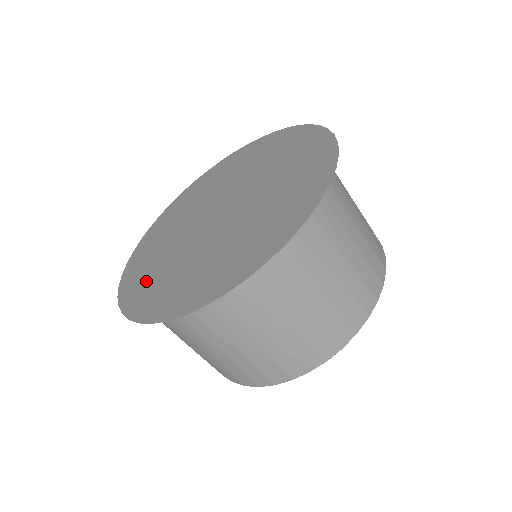
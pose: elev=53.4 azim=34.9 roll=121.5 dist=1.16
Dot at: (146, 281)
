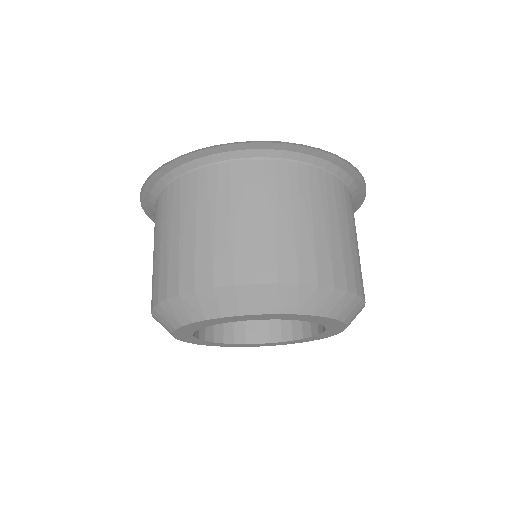
Dot at: occluded
